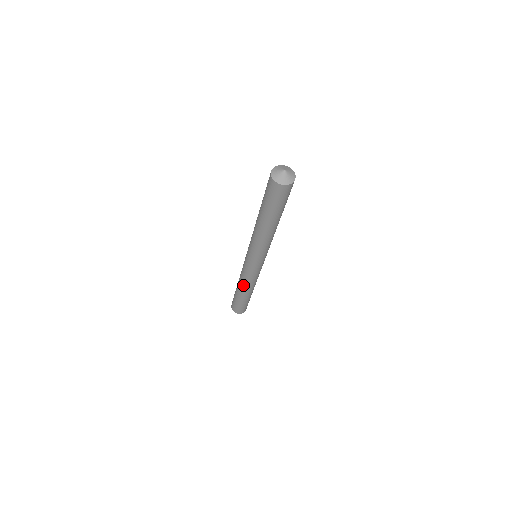
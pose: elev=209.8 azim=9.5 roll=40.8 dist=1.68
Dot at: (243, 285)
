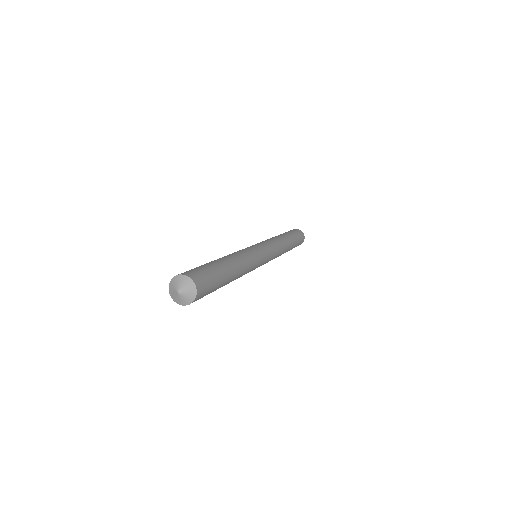
Dot at: occluded
